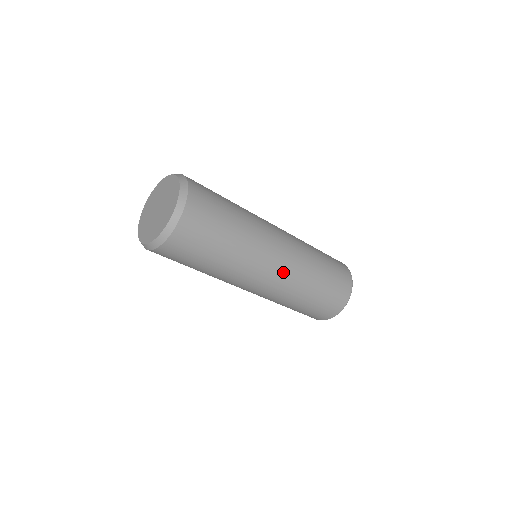
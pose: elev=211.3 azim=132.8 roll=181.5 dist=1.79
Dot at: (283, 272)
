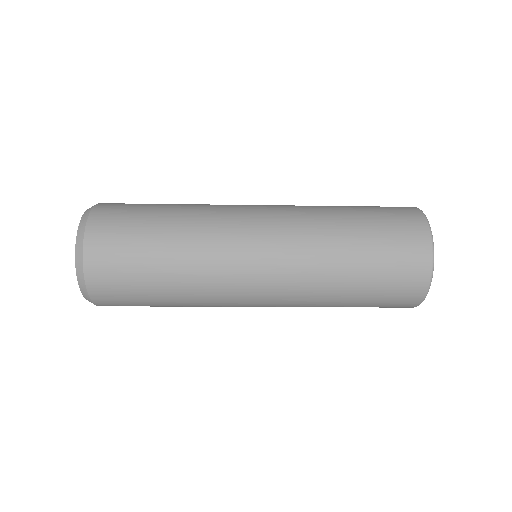
Dot at: (276, 230)
